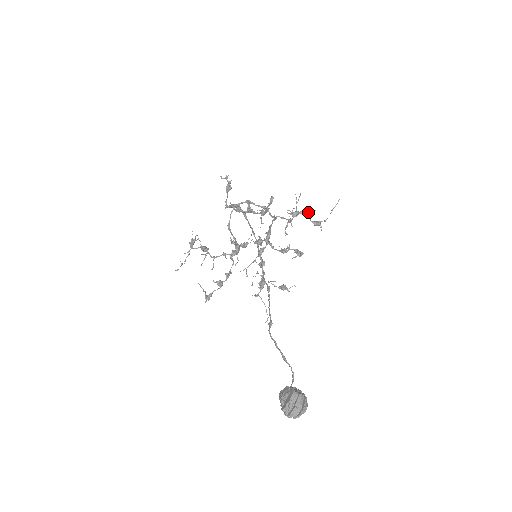
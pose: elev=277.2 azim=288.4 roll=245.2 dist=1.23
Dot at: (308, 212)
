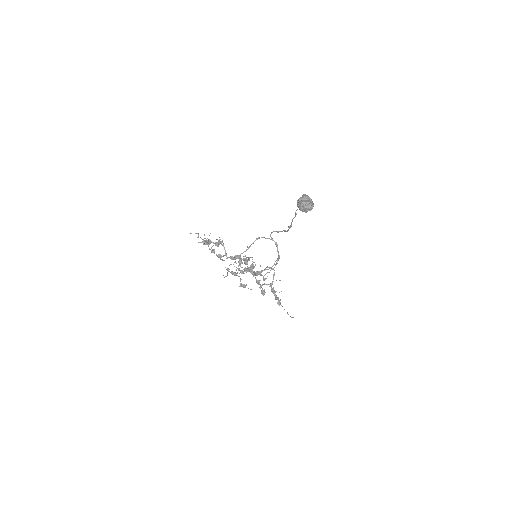
Dot at: occluded
